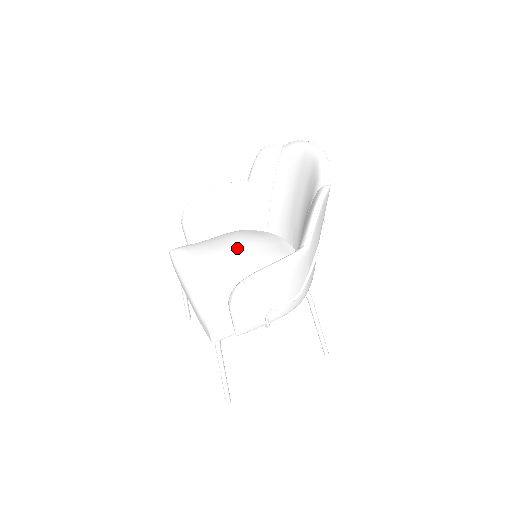
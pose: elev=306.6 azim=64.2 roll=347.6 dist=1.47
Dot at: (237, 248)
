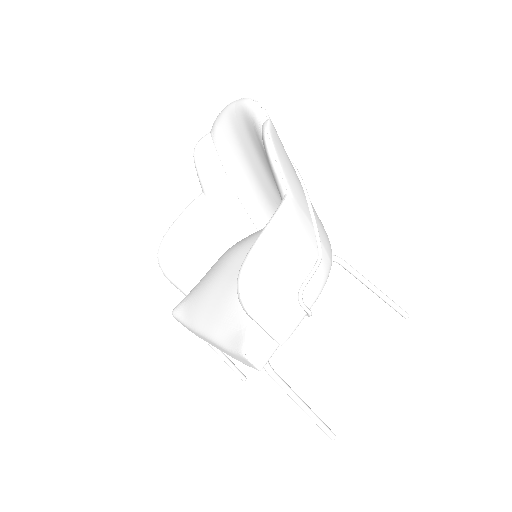
Dot at: (232, 261)
